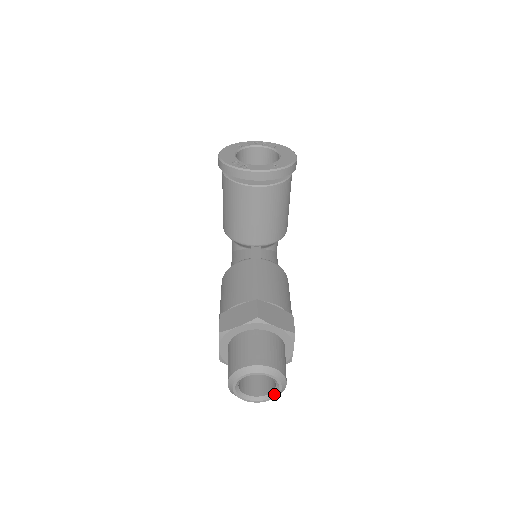
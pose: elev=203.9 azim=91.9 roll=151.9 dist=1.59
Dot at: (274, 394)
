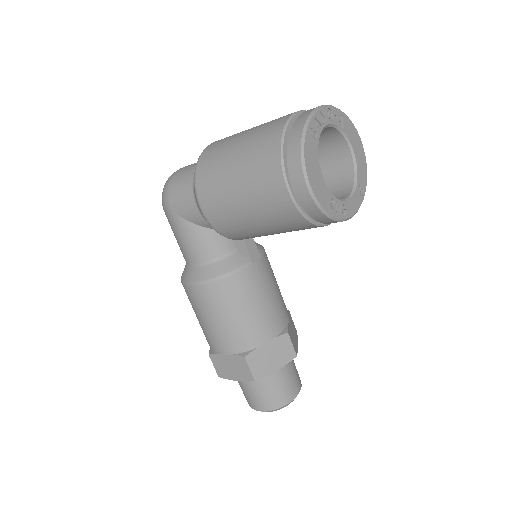
Dot at: occluded
